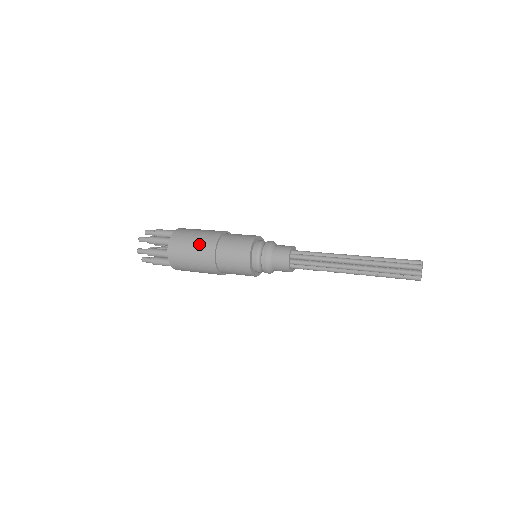
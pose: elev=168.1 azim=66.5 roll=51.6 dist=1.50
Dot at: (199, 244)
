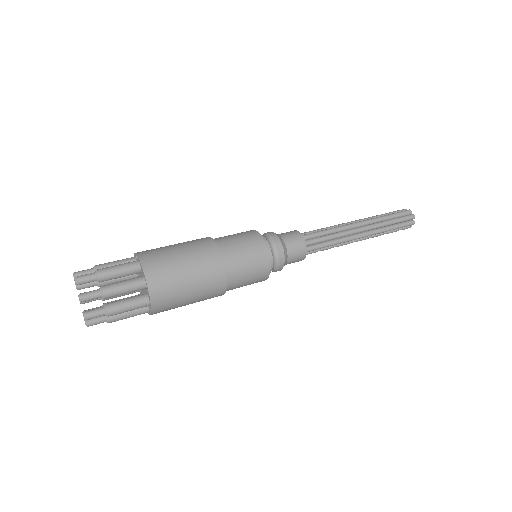
Dot at: (199, 273)
